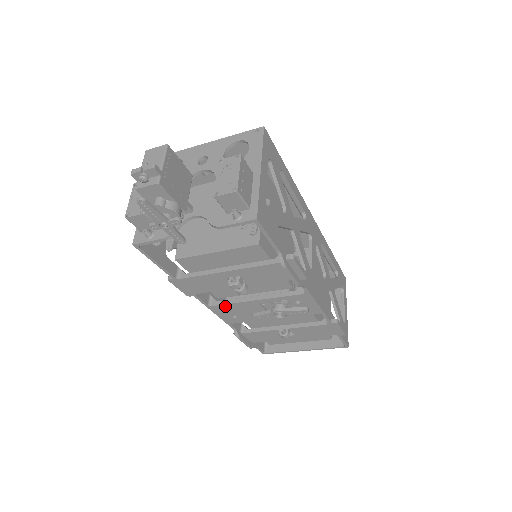
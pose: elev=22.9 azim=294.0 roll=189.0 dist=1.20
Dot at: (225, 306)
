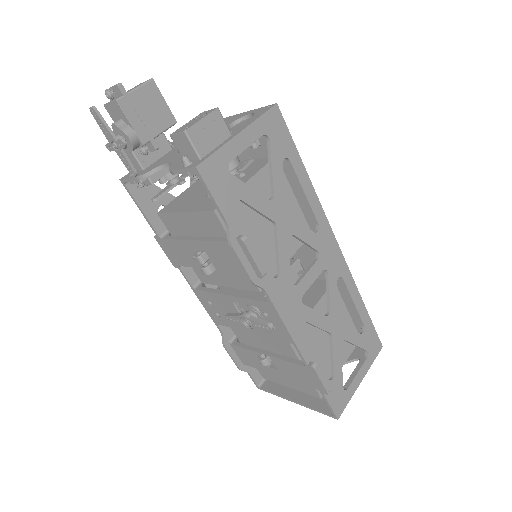
Dot at: (206, 294)
